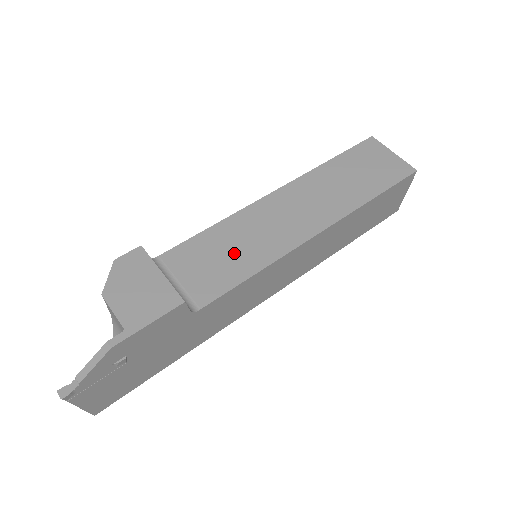
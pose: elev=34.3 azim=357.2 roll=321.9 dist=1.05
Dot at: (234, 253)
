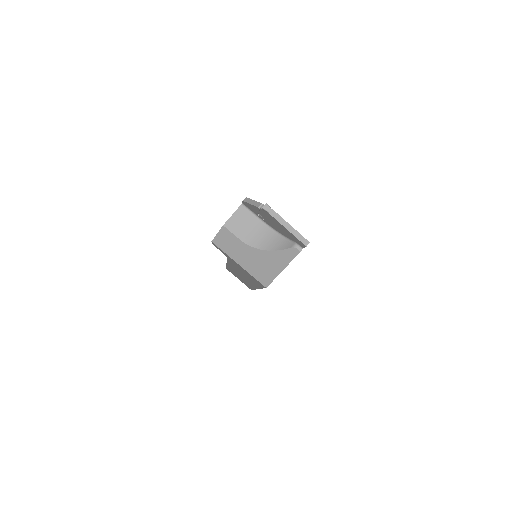
Dot at: occluded
